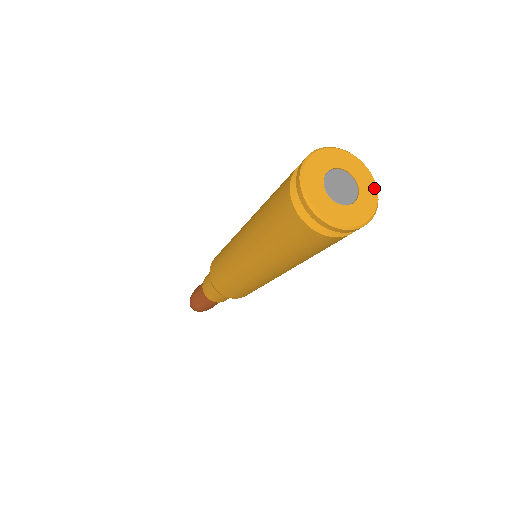
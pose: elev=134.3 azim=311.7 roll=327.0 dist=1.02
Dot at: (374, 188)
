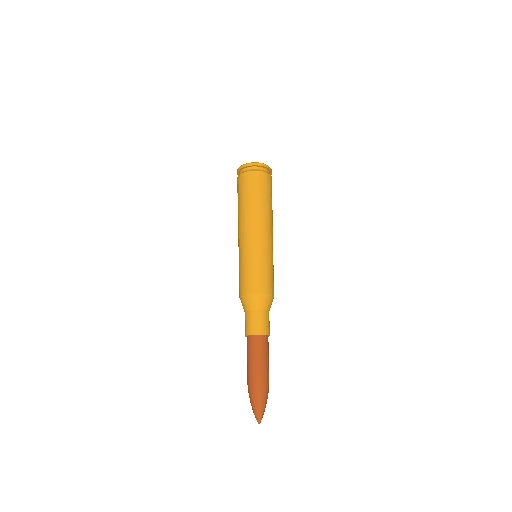
Dot at: occluded
